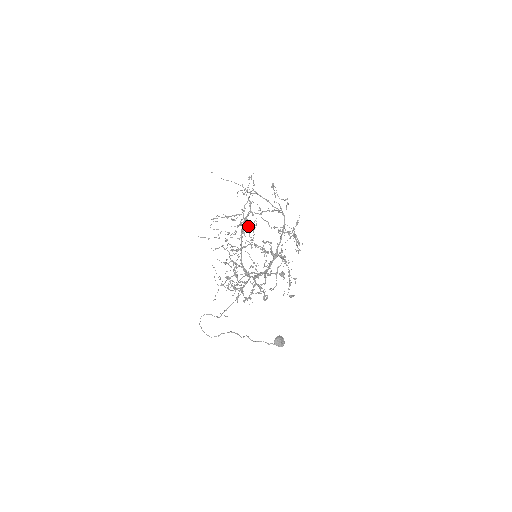
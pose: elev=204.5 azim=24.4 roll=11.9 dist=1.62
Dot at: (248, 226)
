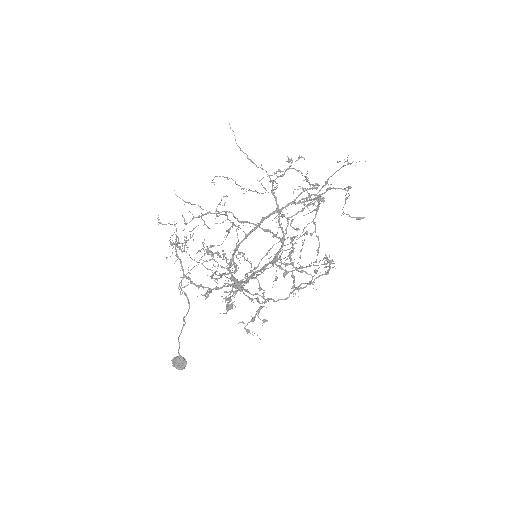
Dot at: (281, 214)
